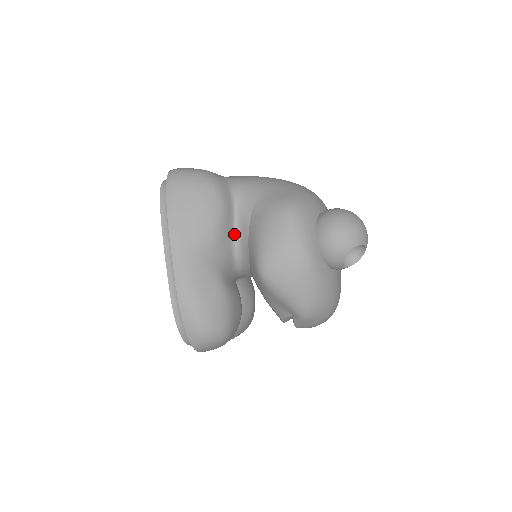
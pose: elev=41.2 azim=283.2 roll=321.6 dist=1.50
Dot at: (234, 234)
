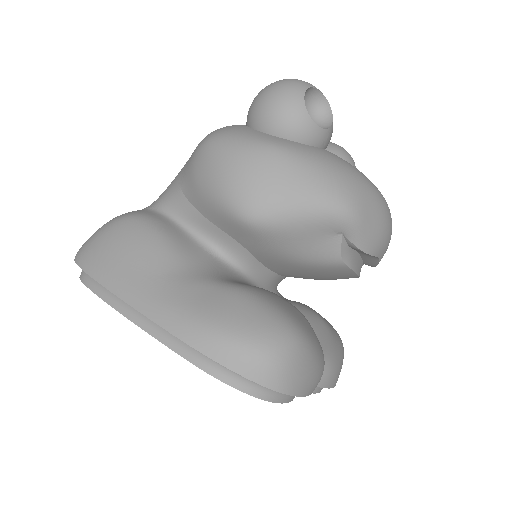
Dot at: (194, 237)
